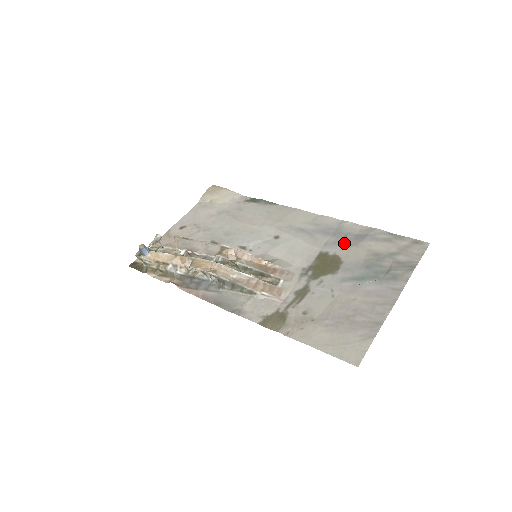
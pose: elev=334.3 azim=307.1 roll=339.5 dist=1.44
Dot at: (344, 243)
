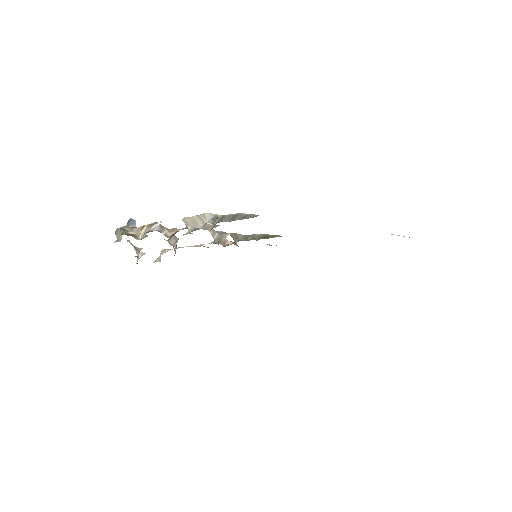
Dot at: occluded
